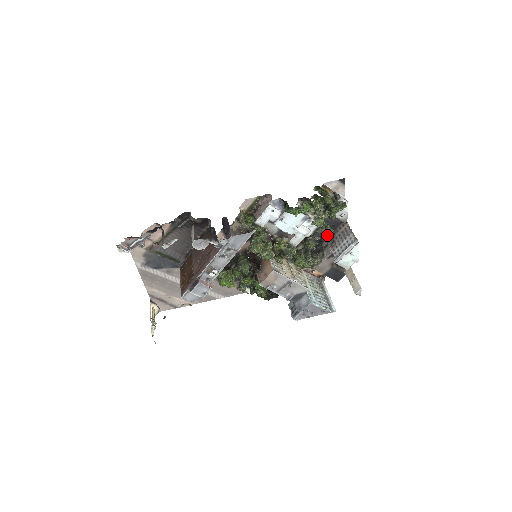
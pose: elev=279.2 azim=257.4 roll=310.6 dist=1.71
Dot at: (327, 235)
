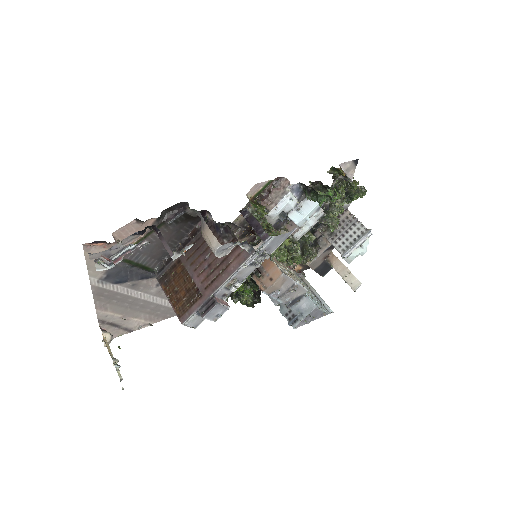
Dot at: (334, 226)
